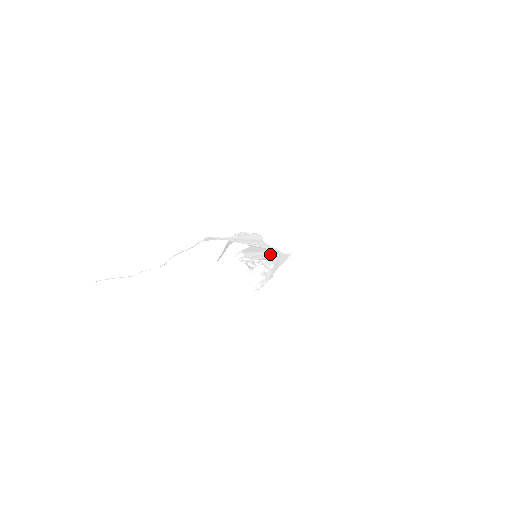
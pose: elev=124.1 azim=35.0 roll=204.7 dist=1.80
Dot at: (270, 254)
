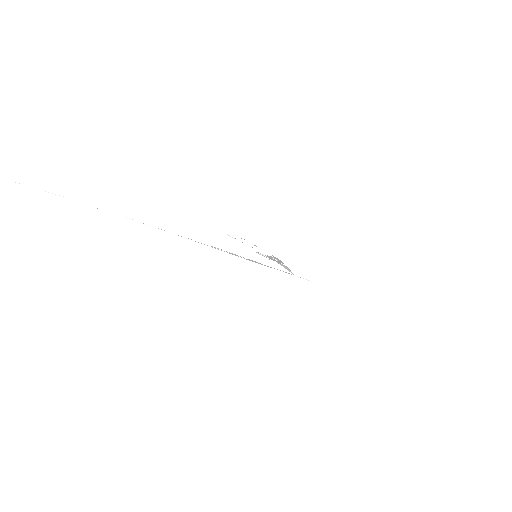
Dot at: occluded
